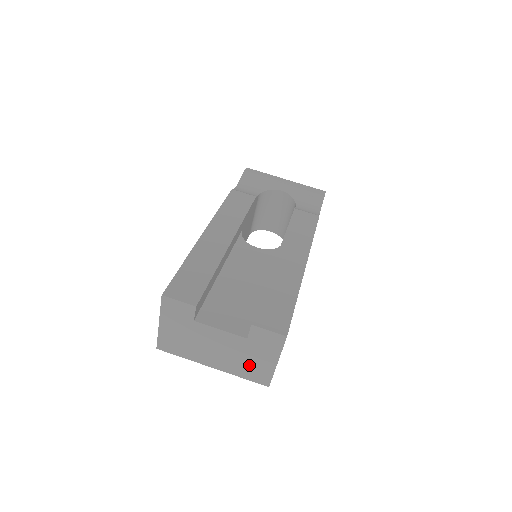
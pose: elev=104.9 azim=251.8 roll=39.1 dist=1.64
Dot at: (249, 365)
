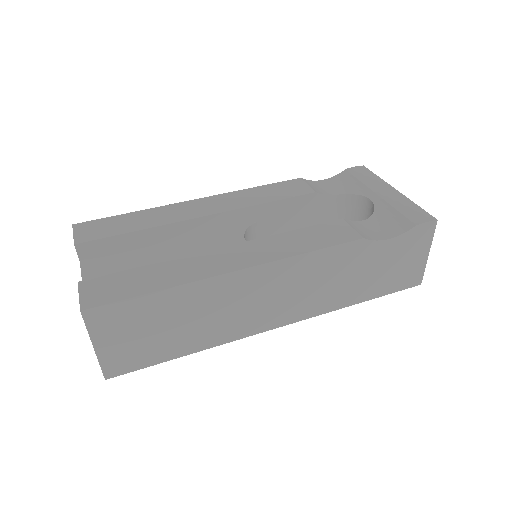
Dot at: occluded
